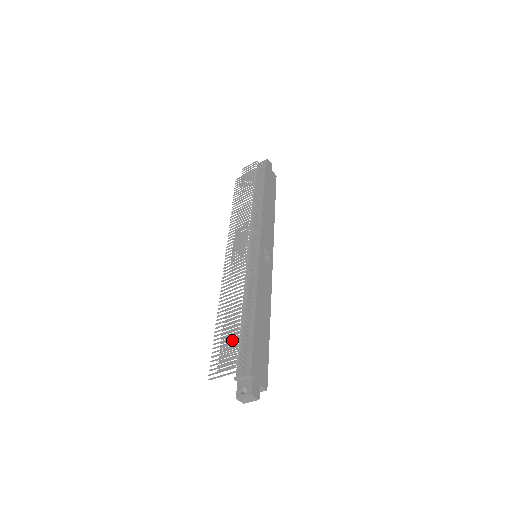
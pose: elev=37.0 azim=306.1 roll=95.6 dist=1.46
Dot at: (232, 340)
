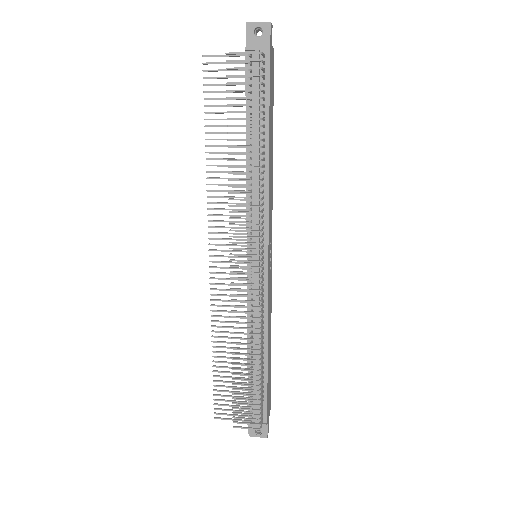
Dot at: (249, 400)
